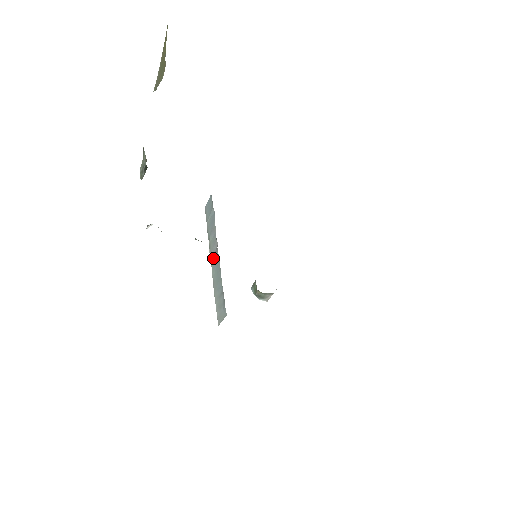
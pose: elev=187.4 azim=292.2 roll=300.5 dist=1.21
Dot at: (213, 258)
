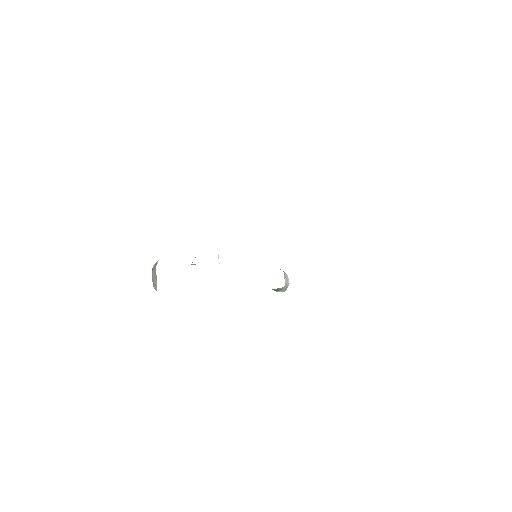
Dot at: occluded
